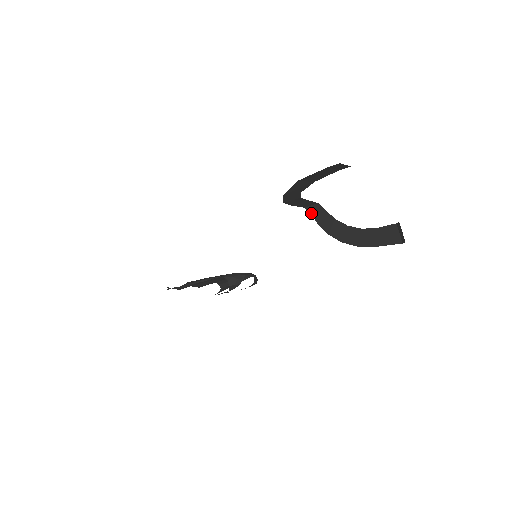
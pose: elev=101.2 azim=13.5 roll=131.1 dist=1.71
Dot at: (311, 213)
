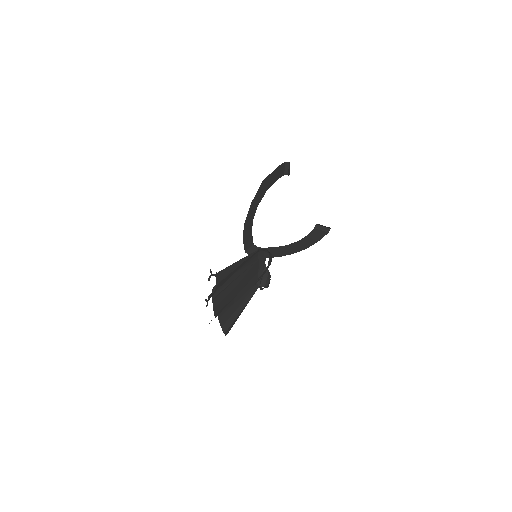
Dot at: occluded
